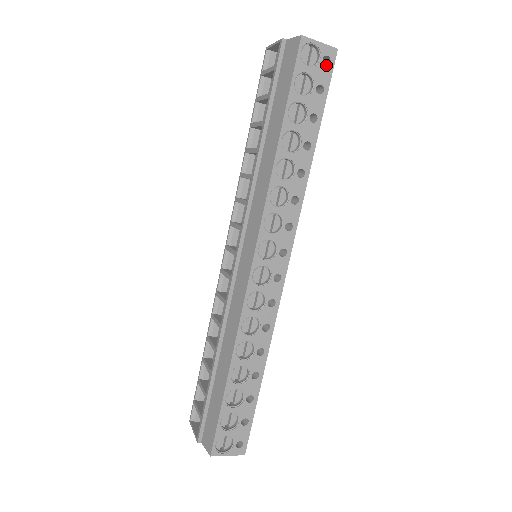
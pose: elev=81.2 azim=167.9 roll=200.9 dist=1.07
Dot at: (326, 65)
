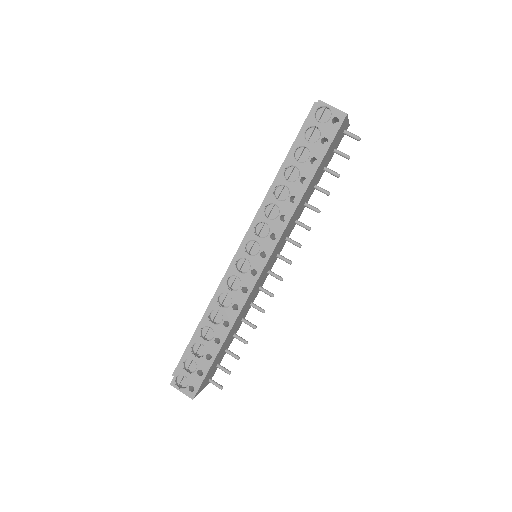
Dot at: (337, 124)
